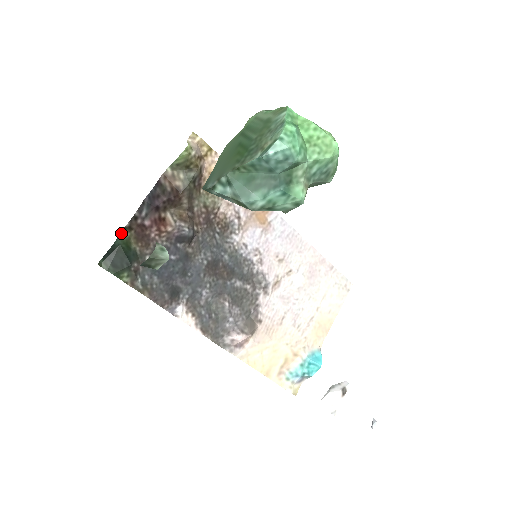
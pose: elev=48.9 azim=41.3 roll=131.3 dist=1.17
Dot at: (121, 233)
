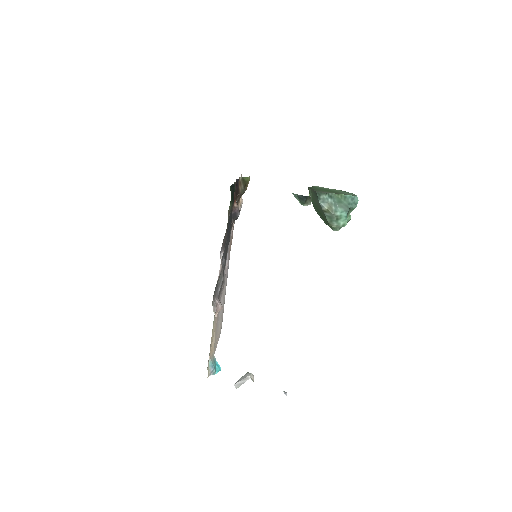
Dot at: (234, 183)
